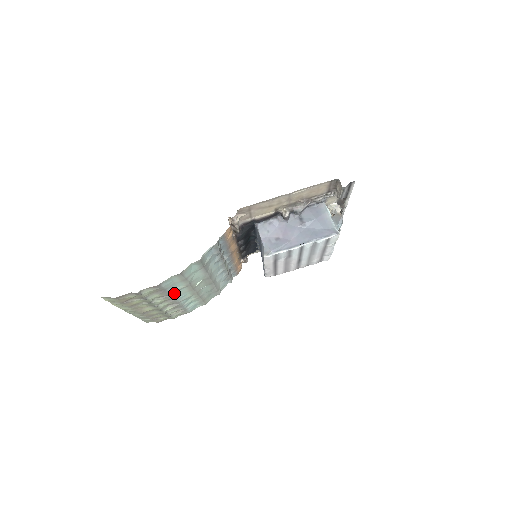
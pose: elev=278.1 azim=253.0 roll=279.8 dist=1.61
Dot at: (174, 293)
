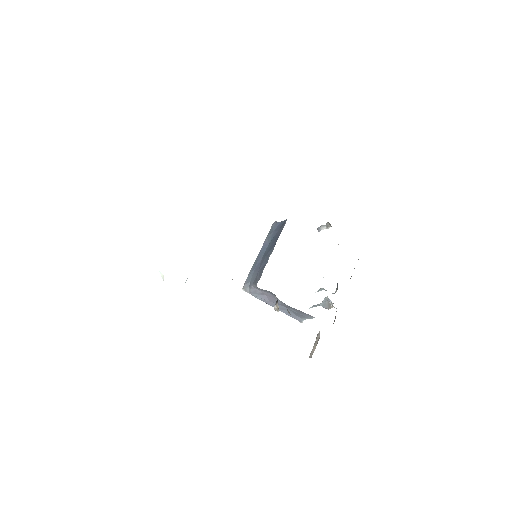
Dot at: occluded
